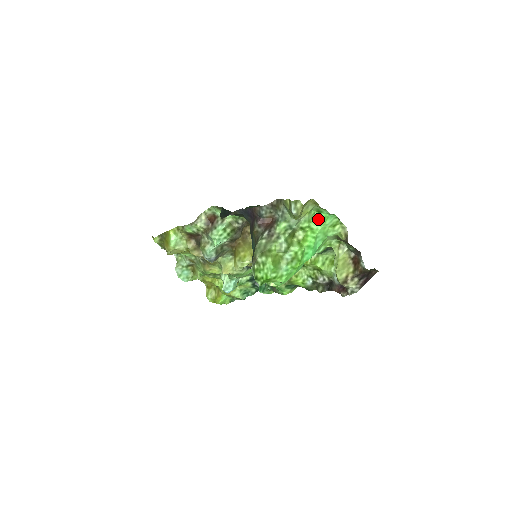
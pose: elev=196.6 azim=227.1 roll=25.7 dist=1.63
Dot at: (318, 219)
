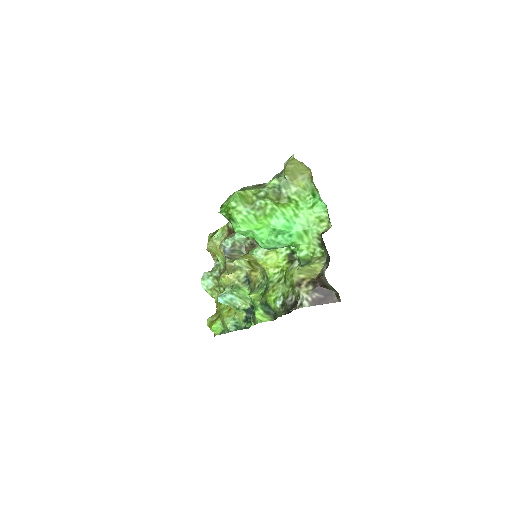
Dot at: (309, 202)
